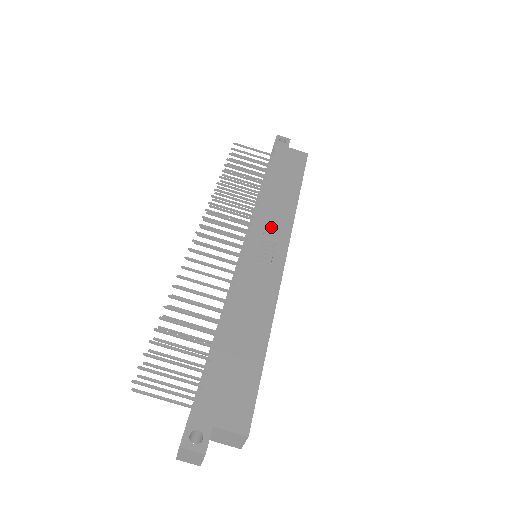
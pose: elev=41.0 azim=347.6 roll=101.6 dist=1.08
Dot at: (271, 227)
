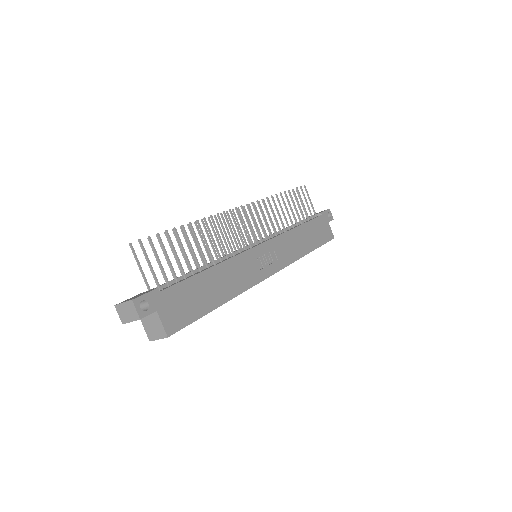
Dot at: (280, 251)
